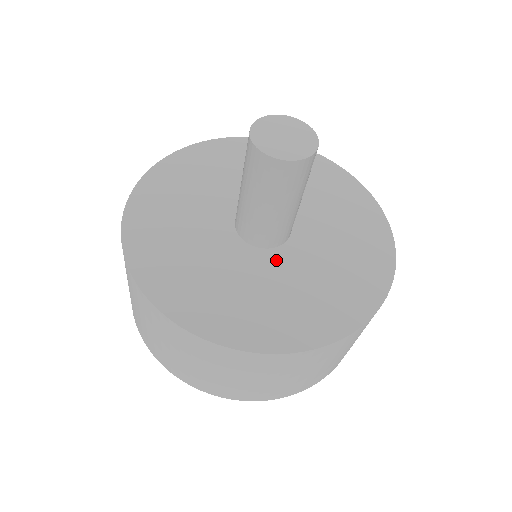
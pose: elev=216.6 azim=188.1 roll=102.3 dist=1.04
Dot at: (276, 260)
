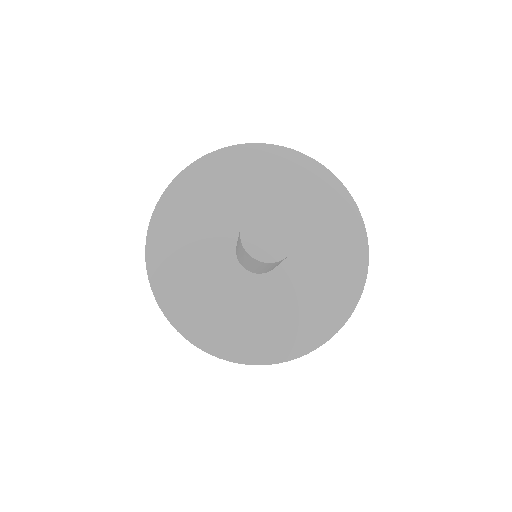
Dot at: (249, 284)
